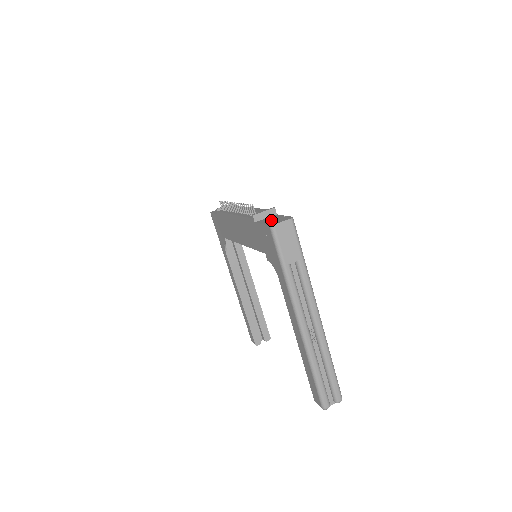
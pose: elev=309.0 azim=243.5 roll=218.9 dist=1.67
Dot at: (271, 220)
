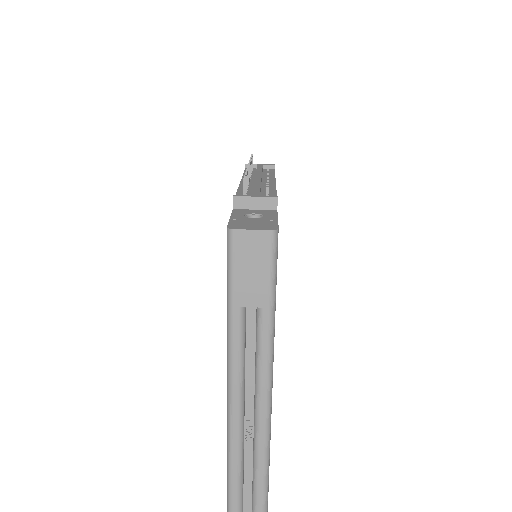
Dot at: occluded
